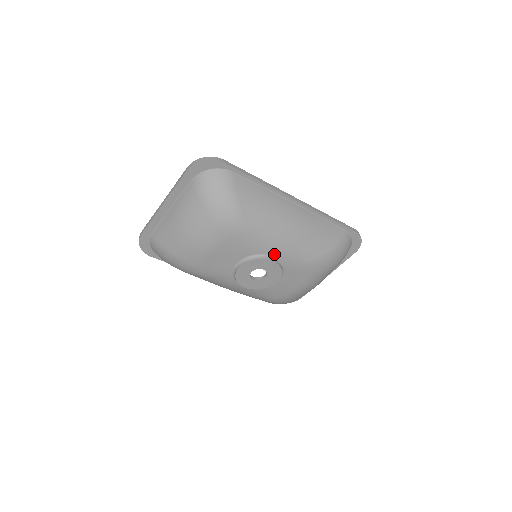
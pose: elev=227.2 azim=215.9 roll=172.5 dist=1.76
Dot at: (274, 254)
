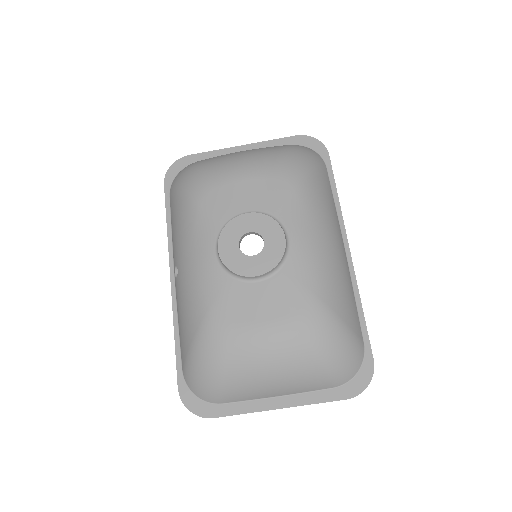
Dot at: (292, 238)
